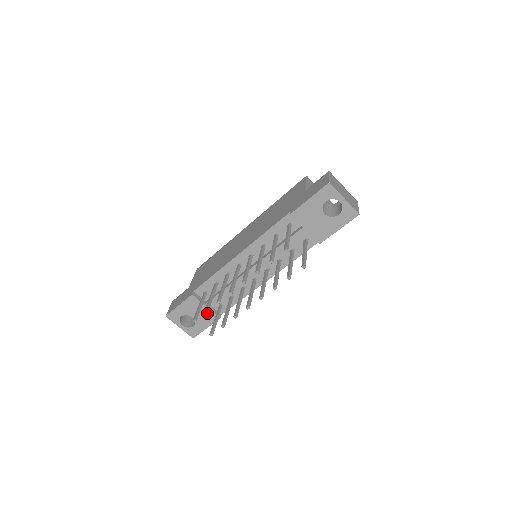
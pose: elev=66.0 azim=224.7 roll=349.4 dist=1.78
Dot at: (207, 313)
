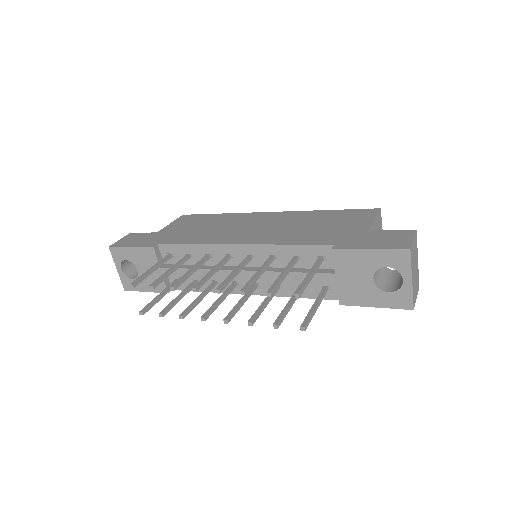
Dot at: (157, 278)
